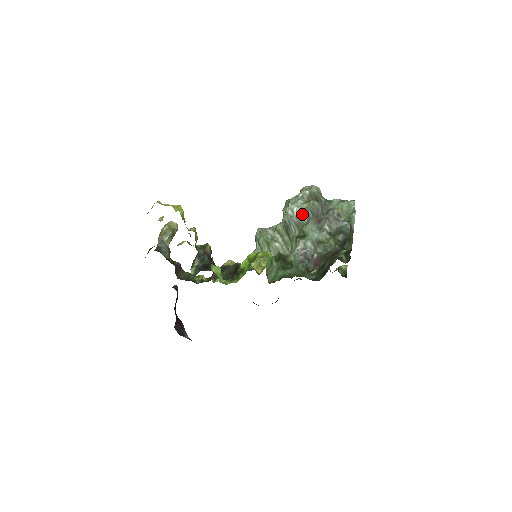
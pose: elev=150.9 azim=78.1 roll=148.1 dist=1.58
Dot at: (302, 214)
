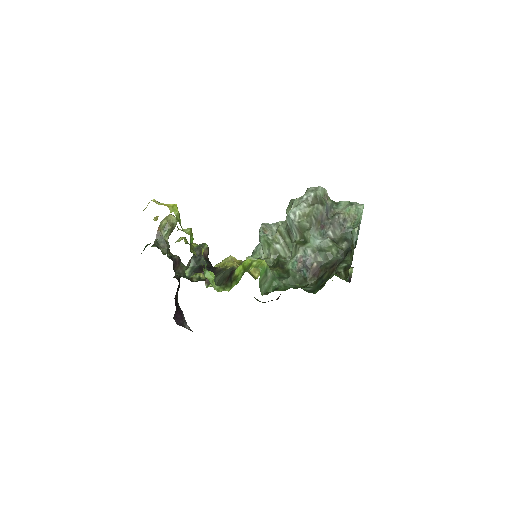
Dot at: (304, 219)
